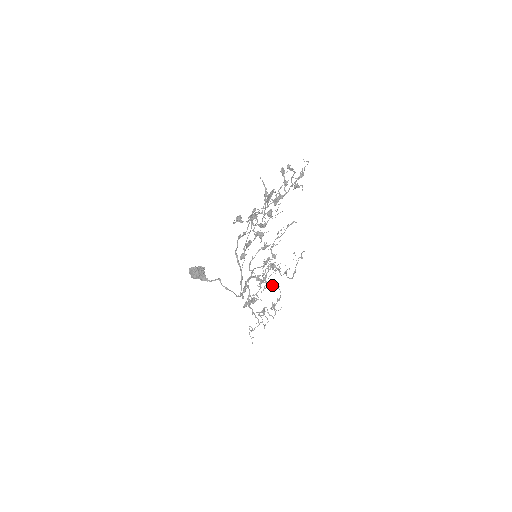
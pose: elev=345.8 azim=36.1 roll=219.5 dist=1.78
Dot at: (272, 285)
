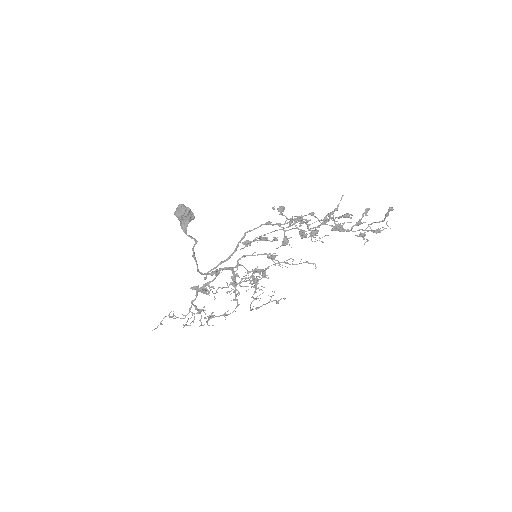
Dot at: occluded
